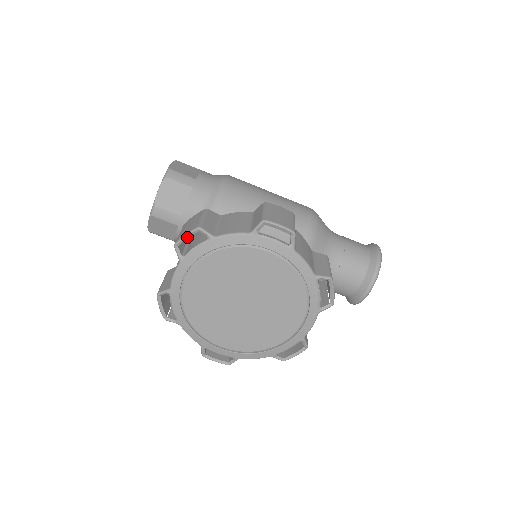
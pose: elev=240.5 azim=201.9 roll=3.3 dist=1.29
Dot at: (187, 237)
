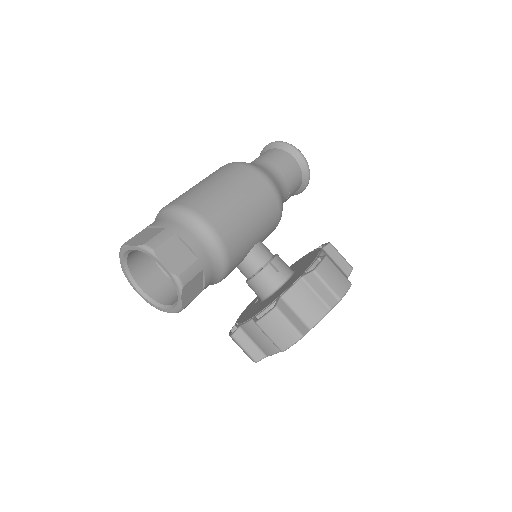
Dot at: (292, 344)
